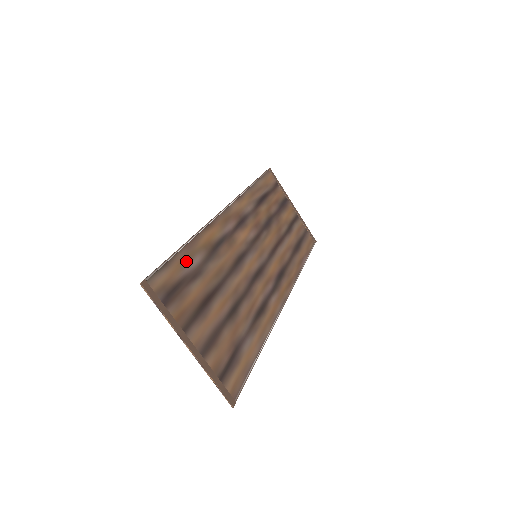
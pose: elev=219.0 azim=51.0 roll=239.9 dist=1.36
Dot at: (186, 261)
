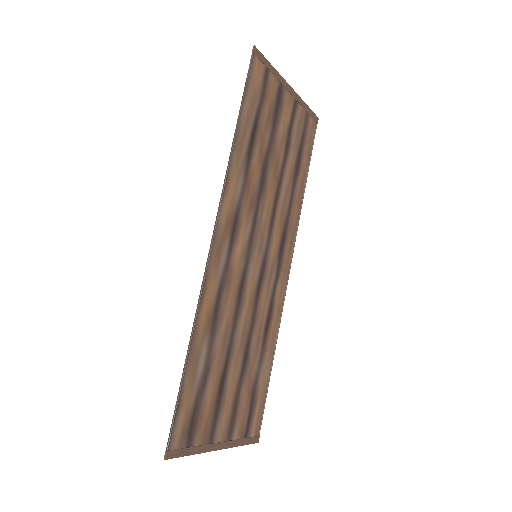
Dot at: (194, 375)
